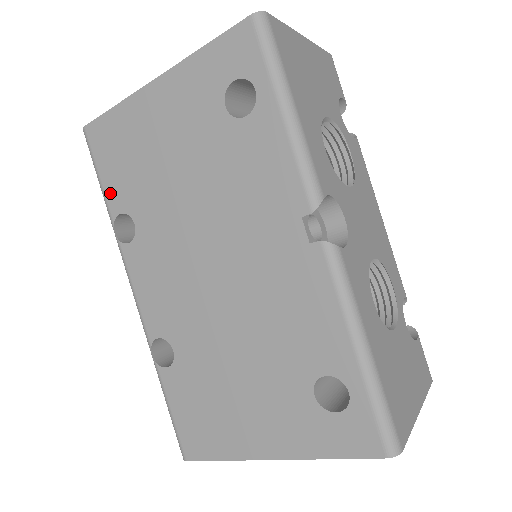
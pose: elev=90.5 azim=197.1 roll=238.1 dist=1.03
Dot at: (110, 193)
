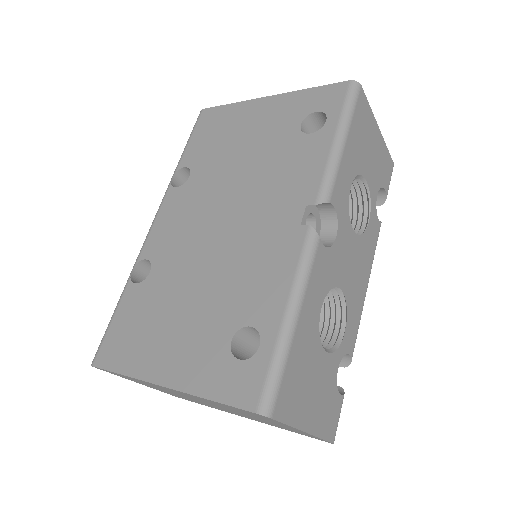
Dot at: (188, 152)
